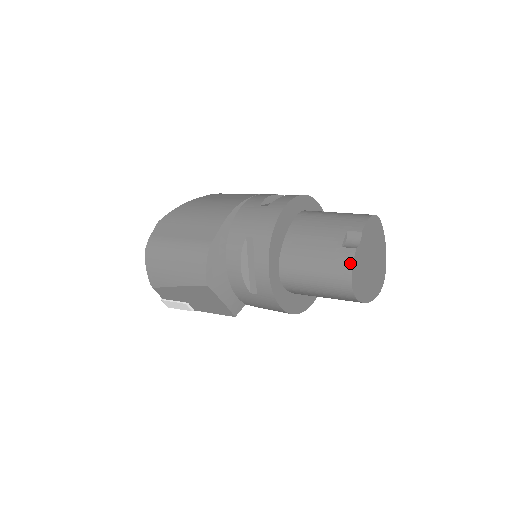
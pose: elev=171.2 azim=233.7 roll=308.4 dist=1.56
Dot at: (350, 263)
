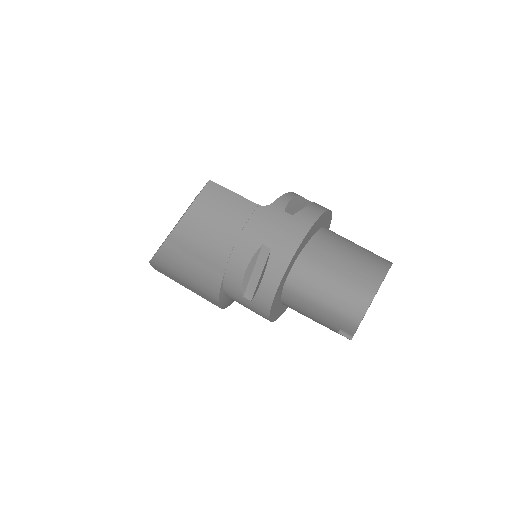
Dot at: occluded
